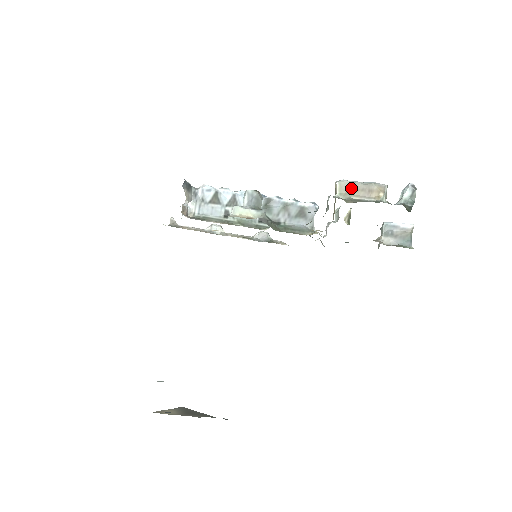
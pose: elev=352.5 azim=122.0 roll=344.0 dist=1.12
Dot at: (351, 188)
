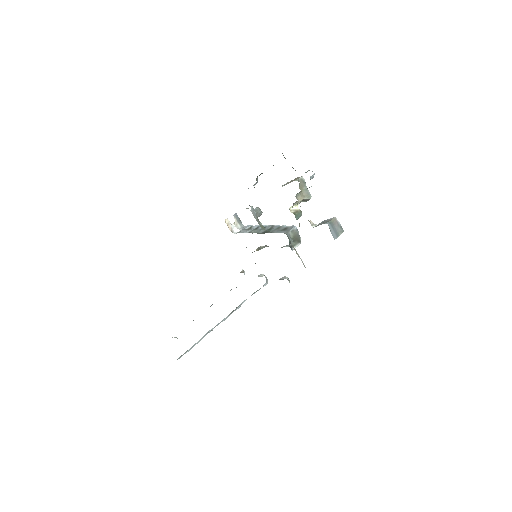
Dot at: (288, 183)
